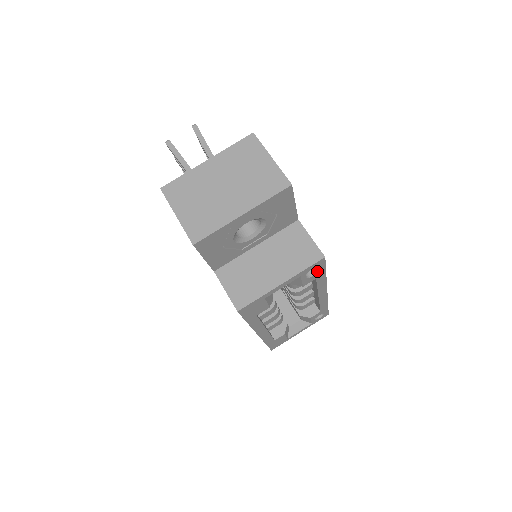
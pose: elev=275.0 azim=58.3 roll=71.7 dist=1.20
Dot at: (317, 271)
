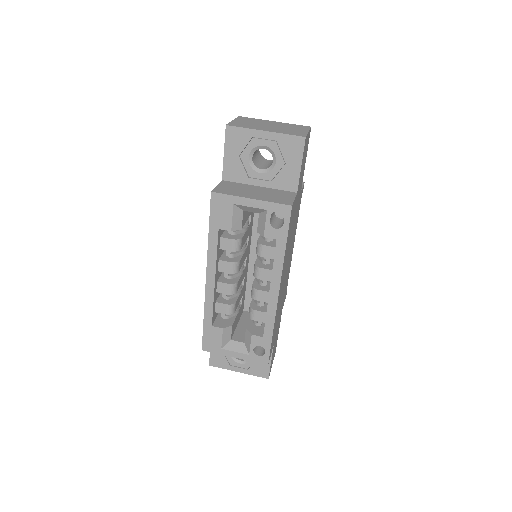
Dot at: (281, 227)
